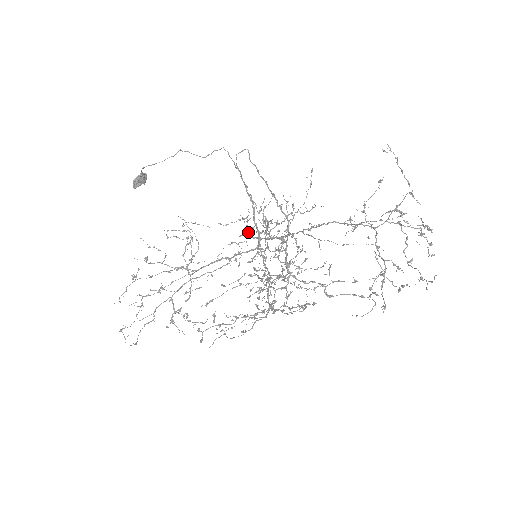
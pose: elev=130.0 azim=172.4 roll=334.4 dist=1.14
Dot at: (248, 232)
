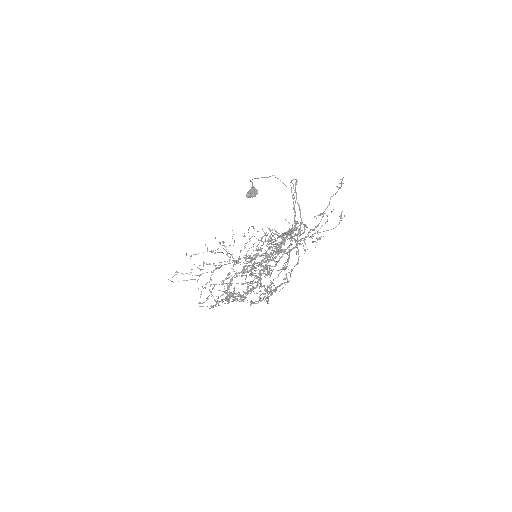
Dot at: occluded
